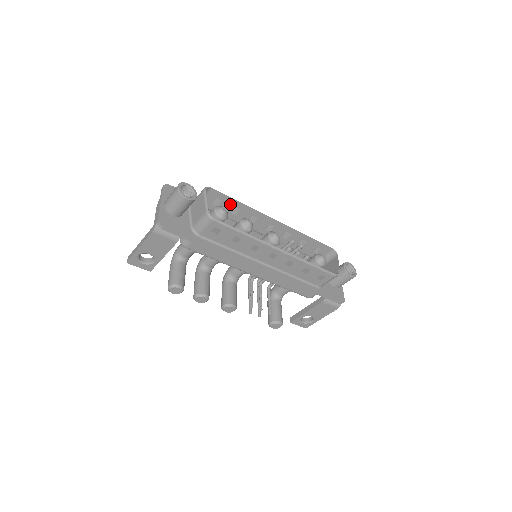
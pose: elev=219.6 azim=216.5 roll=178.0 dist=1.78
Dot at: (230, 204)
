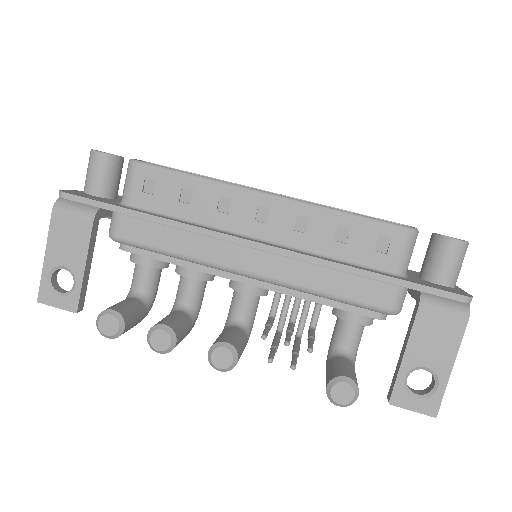
Dot at: occluded
